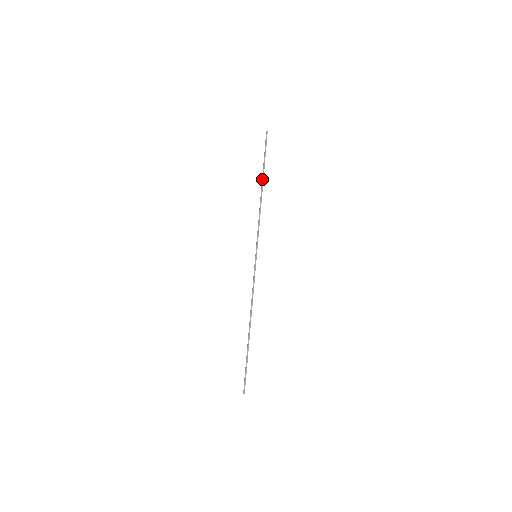
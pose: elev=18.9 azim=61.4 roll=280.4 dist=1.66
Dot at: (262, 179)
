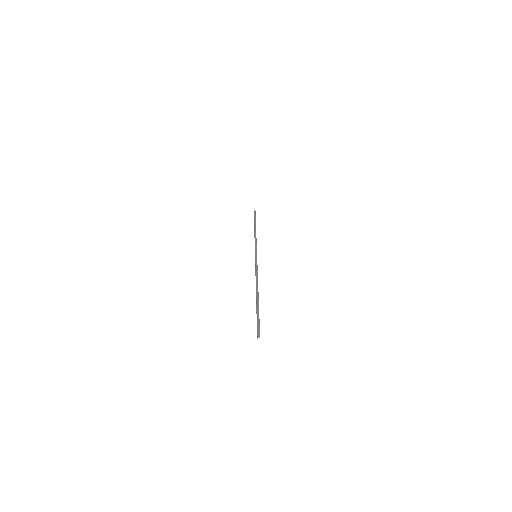
Dot at: (255, 225)
